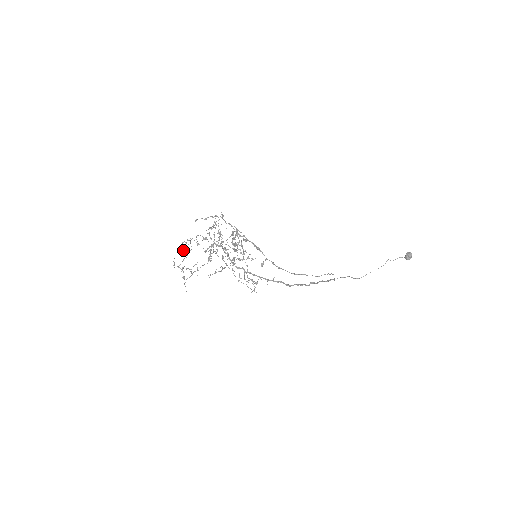
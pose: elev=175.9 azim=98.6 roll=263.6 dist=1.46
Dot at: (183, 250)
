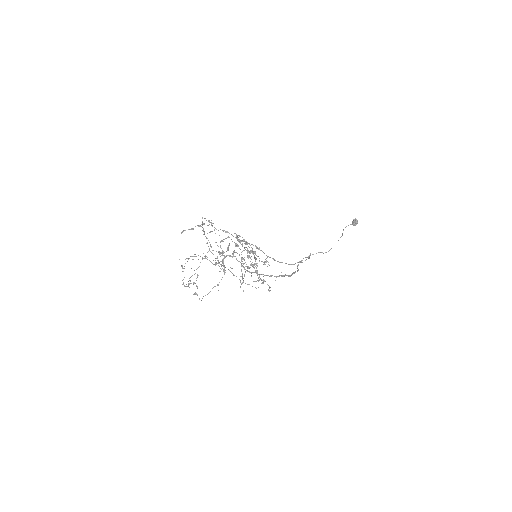
Dot at: (182, 266)
